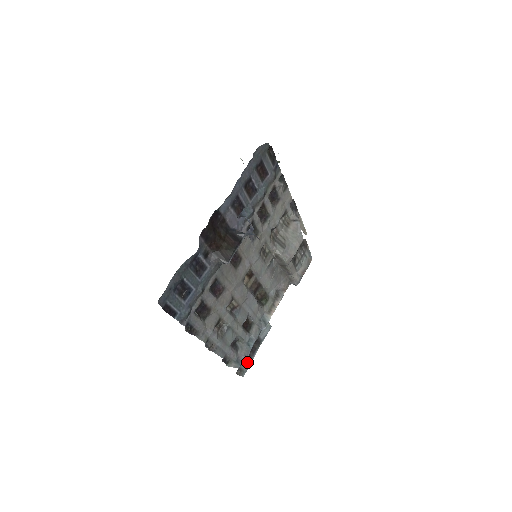
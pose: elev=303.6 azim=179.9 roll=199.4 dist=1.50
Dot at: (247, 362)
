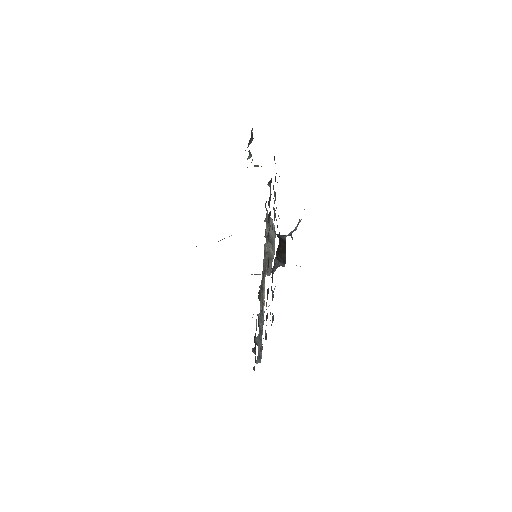
Dot at: (255, 356)
